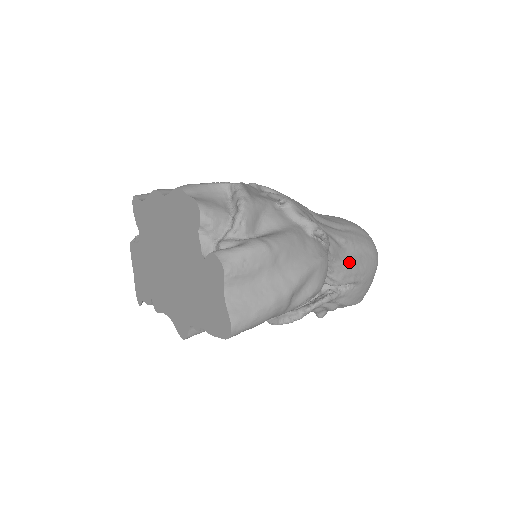
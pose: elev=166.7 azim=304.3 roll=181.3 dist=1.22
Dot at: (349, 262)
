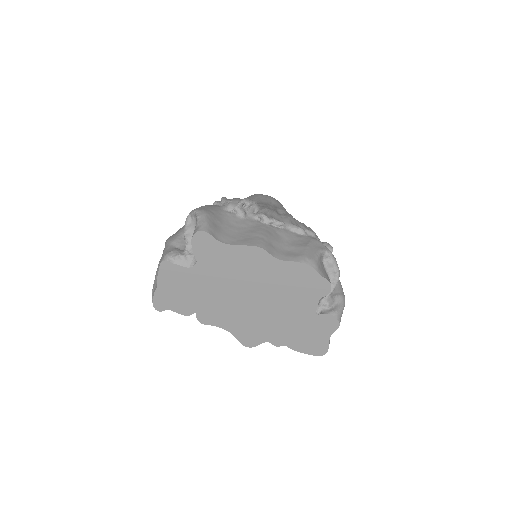
Dot at: occluded
